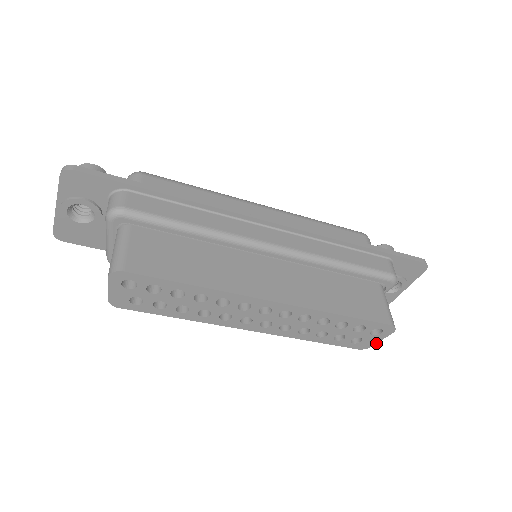
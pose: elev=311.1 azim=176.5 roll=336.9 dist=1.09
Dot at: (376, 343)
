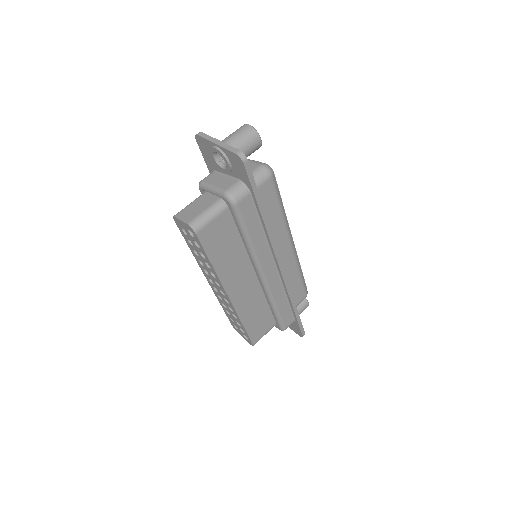
Dot at: (241, 335)
